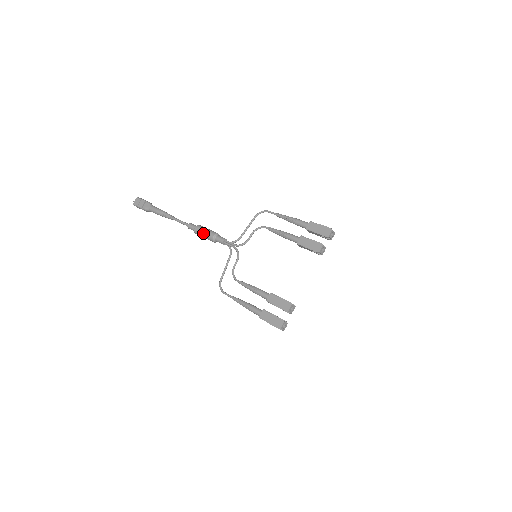
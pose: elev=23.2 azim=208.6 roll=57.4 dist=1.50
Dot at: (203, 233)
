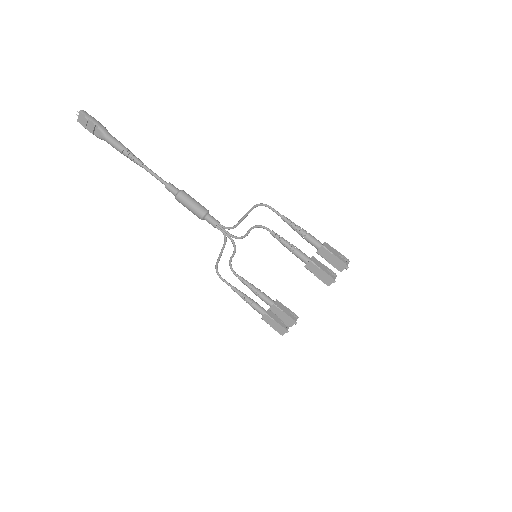
Dot at: (188, 208)
